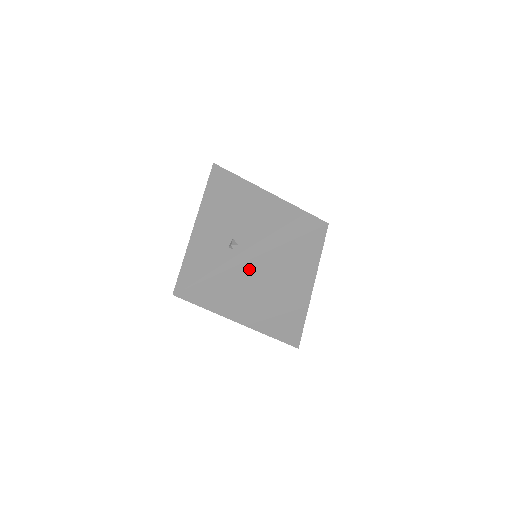
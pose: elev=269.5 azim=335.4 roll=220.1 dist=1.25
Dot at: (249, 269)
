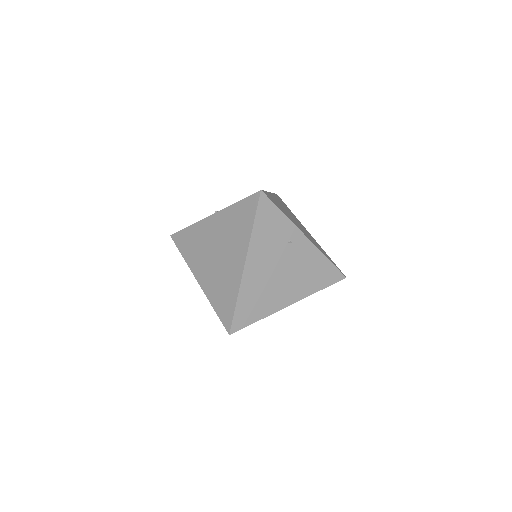
Dot at: (210, 224)
